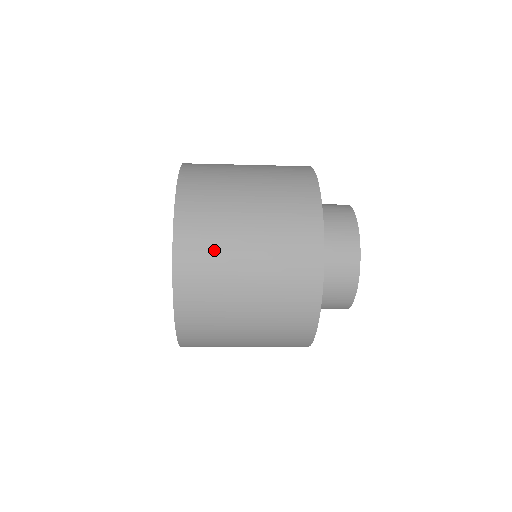
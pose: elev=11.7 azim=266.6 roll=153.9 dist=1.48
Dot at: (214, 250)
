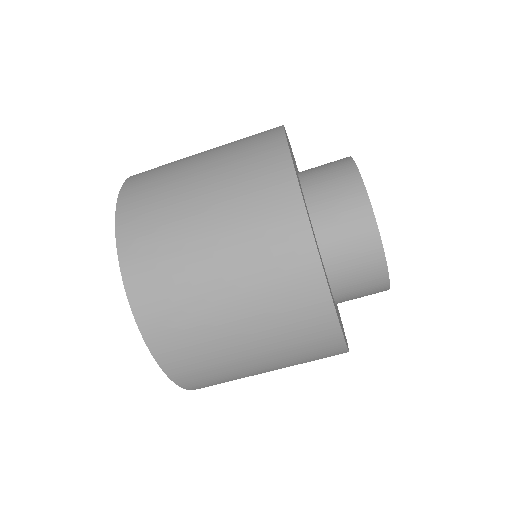
Dot at: occluded
